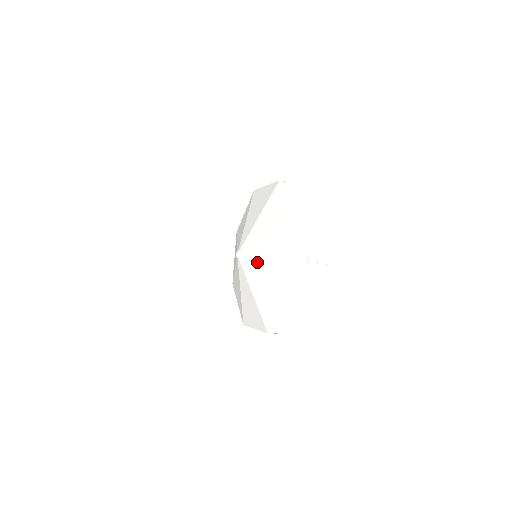
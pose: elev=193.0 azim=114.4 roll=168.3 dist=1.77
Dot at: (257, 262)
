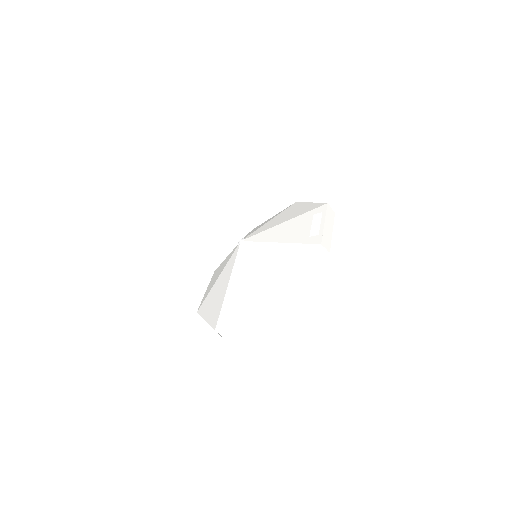
Dot at: (254, 258)
